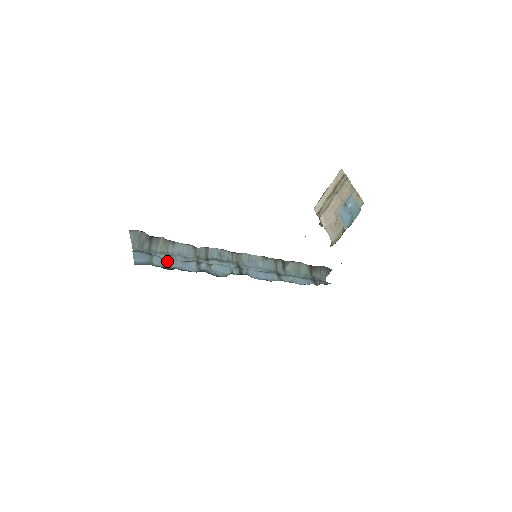
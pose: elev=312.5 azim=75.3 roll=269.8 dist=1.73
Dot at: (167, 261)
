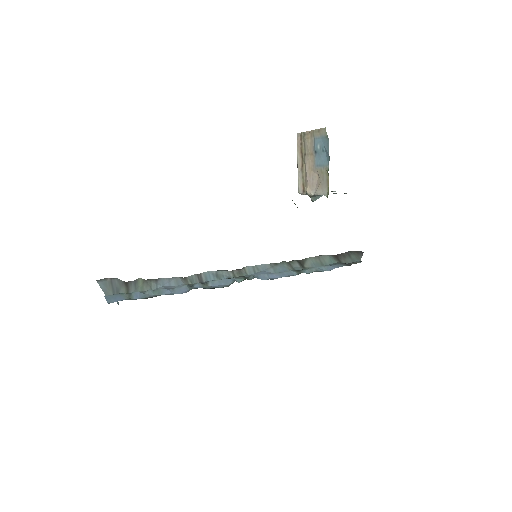
Dot at: (150, 293)
